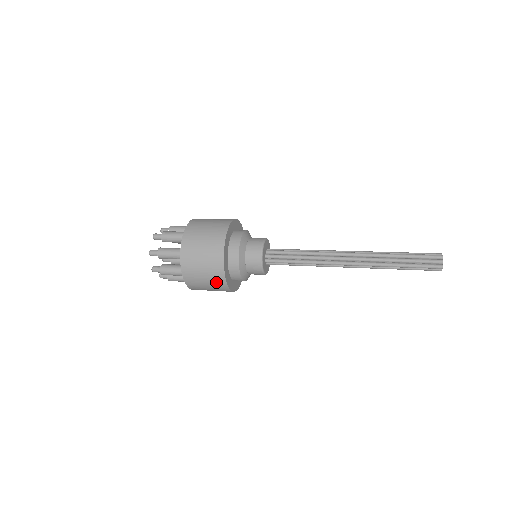
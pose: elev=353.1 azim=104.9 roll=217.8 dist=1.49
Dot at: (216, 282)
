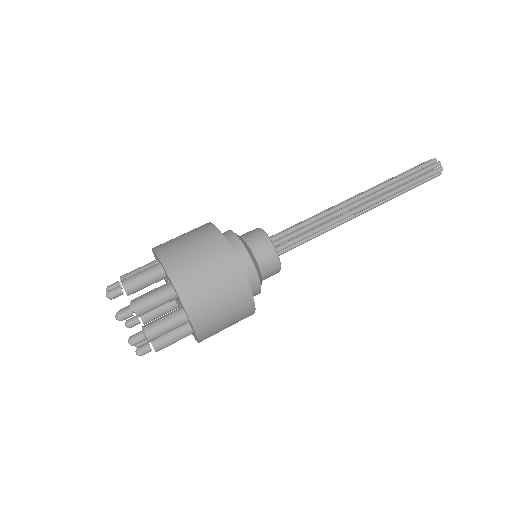
Dot at: occluded
